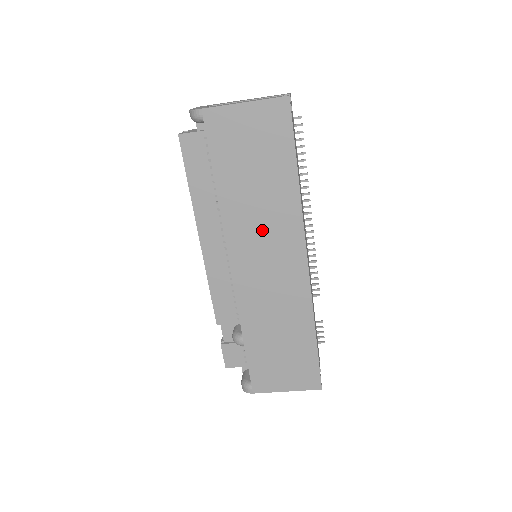
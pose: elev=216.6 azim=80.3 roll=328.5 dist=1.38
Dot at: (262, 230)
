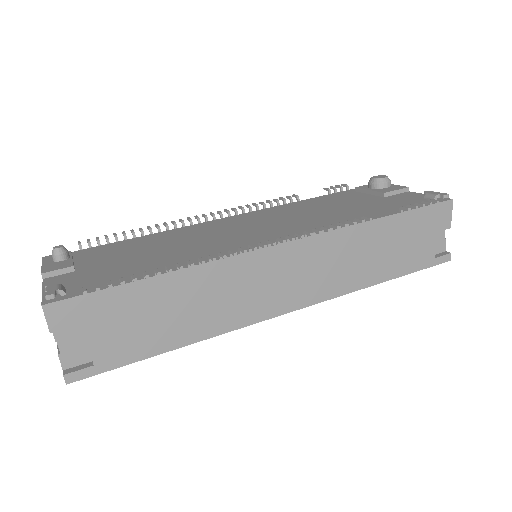
Dot at: occluded
